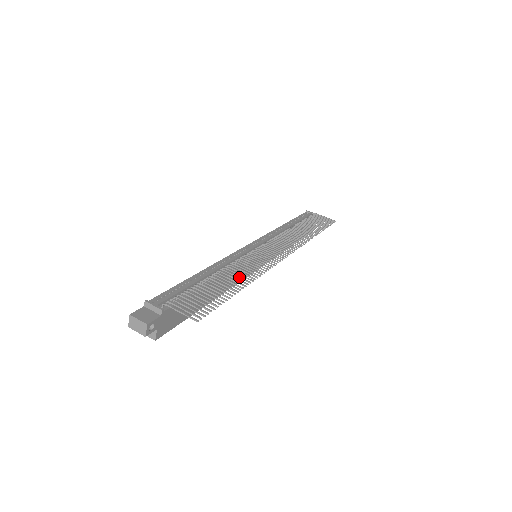
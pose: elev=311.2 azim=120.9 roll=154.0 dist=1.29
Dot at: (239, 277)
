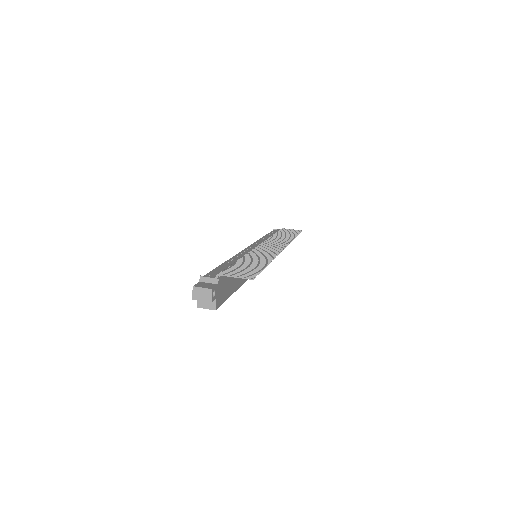
Dot at: (260, 259)
